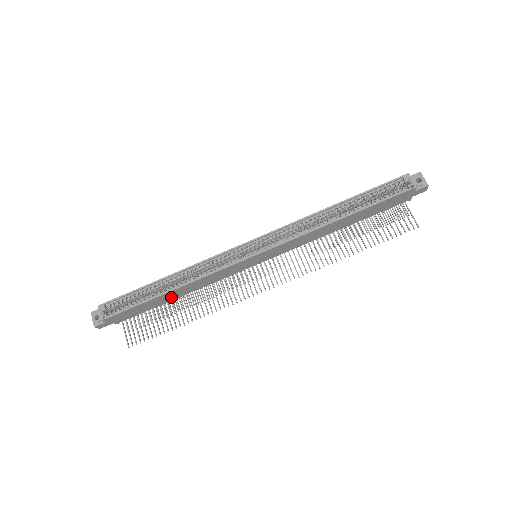
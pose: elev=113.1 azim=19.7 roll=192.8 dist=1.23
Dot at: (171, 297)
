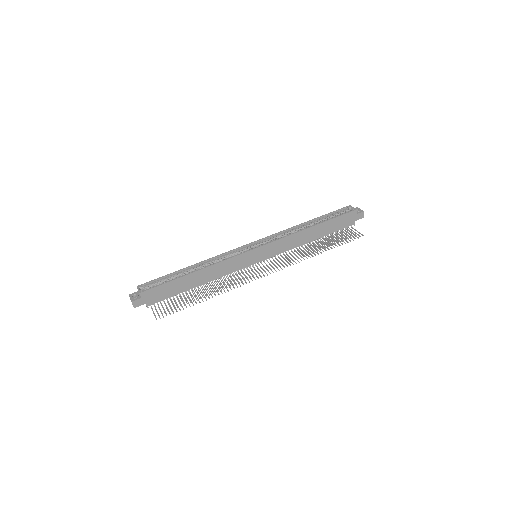
Dot at: (193, 282)
